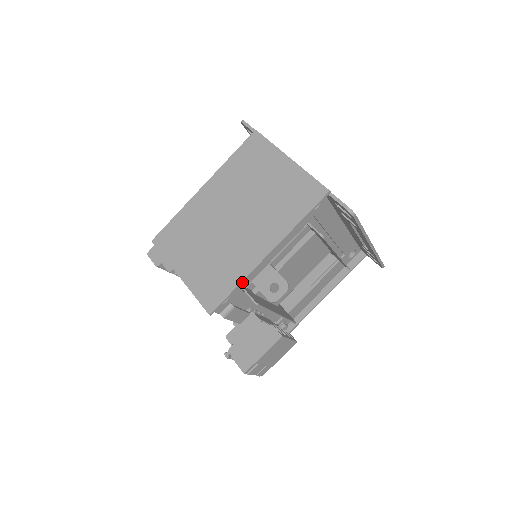
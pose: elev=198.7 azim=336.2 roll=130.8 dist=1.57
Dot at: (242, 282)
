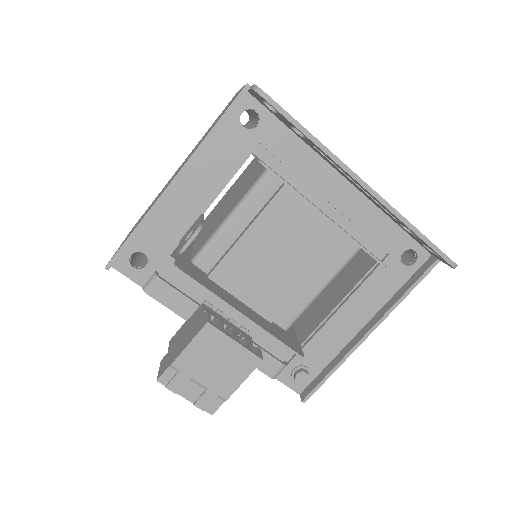
Dot at: (143, 222)
